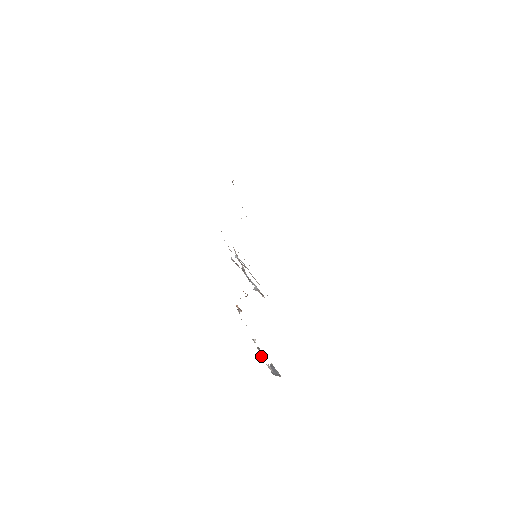
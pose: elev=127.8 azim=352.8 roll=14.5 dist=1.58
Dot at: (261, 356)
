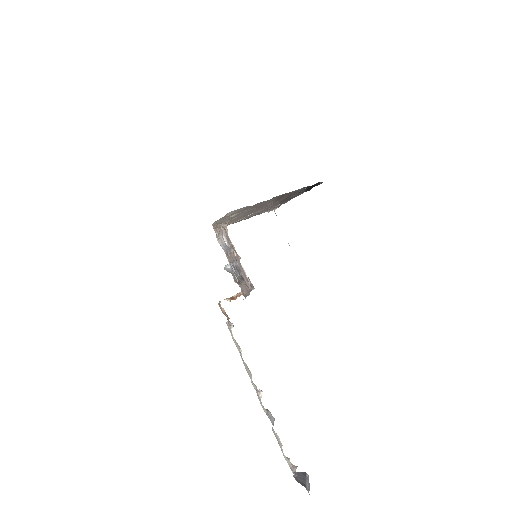
Dot at: (276, 433)
